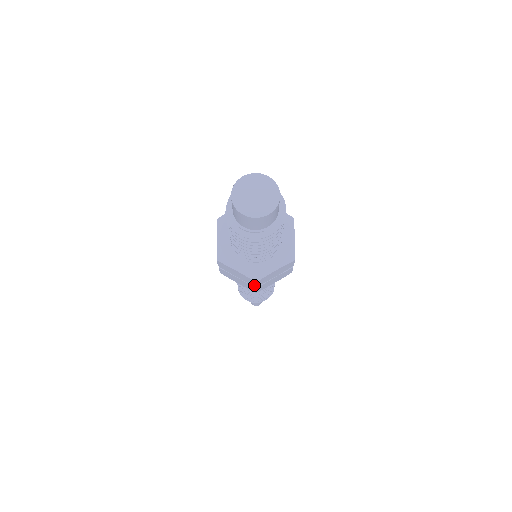
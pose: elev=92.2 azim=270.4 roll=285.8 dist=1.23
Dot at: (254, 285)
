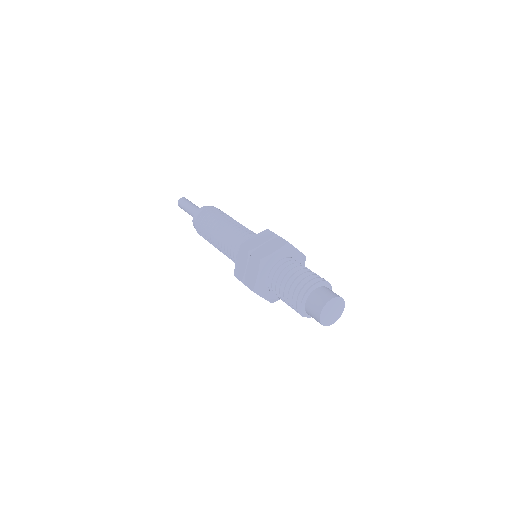
Dot at: occluded
